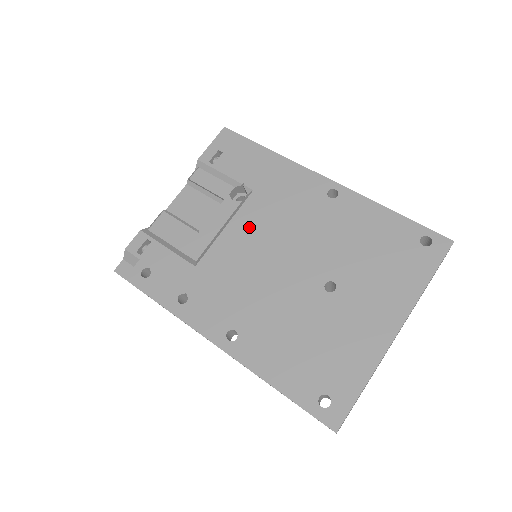
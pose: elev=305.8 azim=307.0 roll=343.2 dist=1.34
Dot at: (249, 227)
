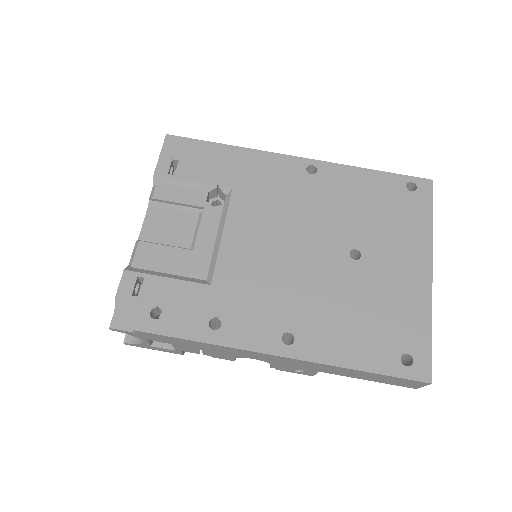
Dot at: (248, 226)
